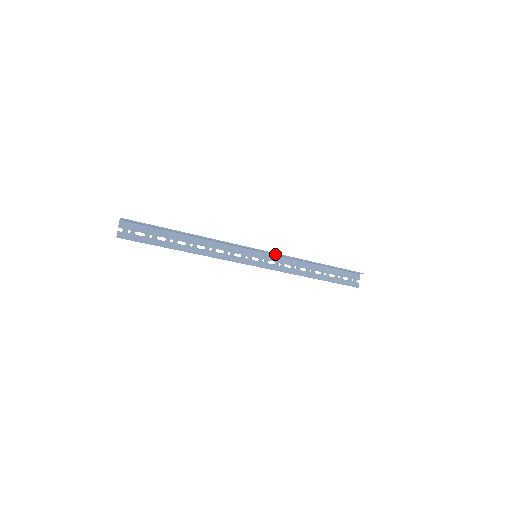
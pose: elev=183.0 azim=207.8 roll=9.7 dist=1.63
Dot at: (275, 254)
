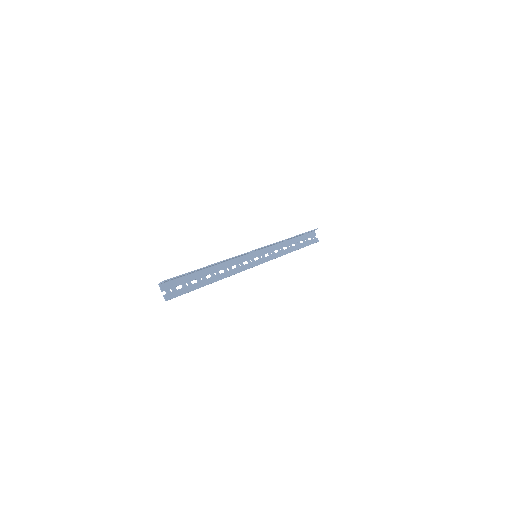
Dot at: occluded
